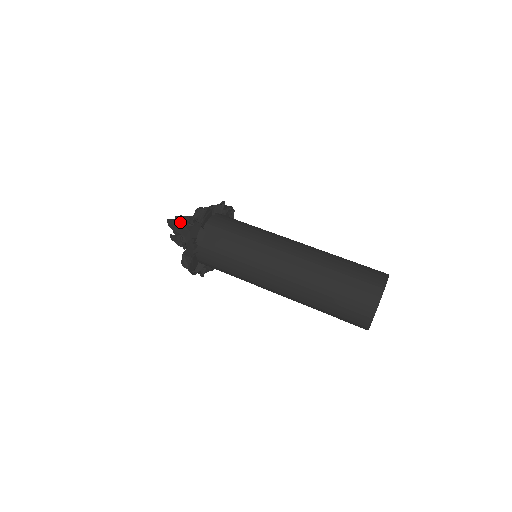
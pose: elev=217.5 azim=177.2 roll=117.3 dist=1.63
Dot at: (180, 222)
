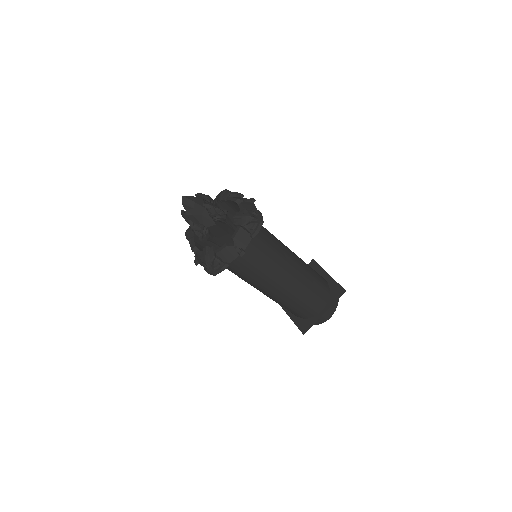
Dot at: (211, 213)
